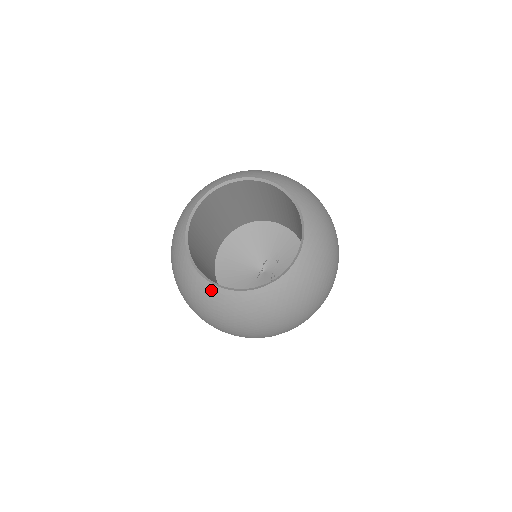
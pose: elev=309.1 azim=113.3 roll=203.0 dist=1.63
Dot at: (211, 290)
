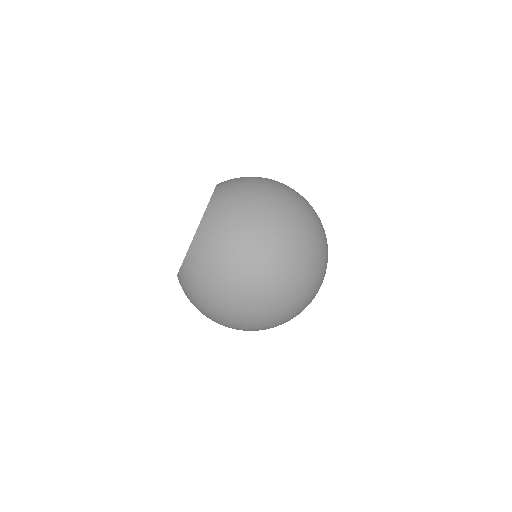
Dot at: occluded
